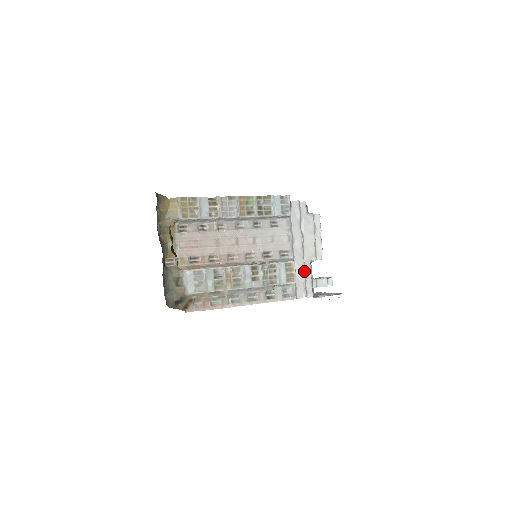
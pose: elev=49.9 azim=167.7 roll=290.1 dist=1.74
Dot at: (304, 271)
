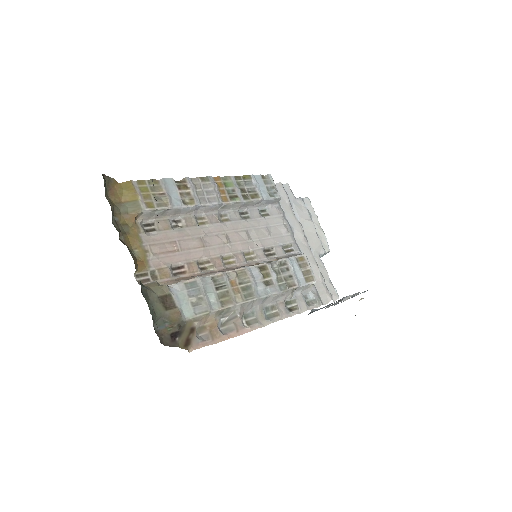
Dot at: (318, 267)
